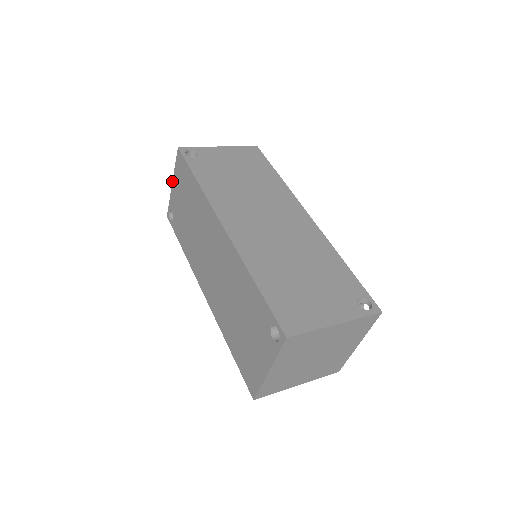
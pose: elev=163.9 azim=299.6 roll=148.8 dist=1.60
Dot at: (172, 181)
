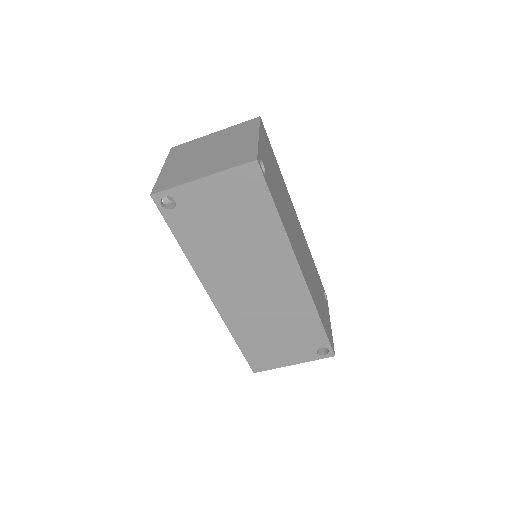
Dot at: (206, 176)
